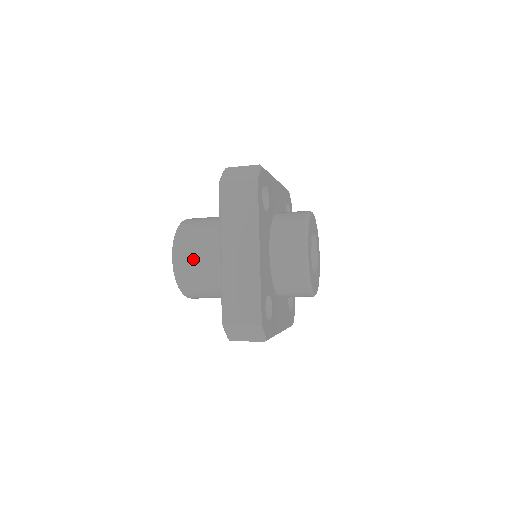
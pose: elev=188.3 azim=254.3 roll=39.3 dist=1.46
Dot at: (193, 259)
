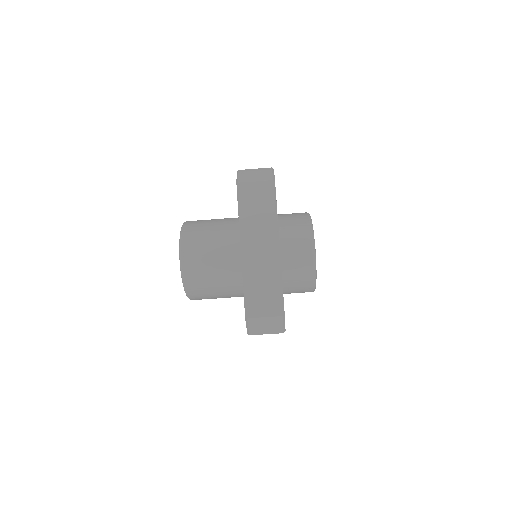
Dot at: (202, 259)
